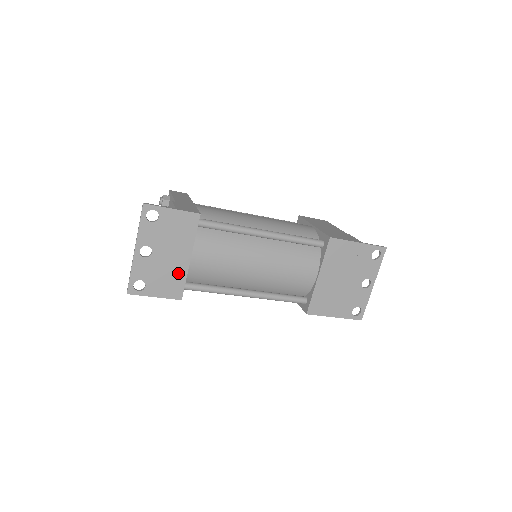
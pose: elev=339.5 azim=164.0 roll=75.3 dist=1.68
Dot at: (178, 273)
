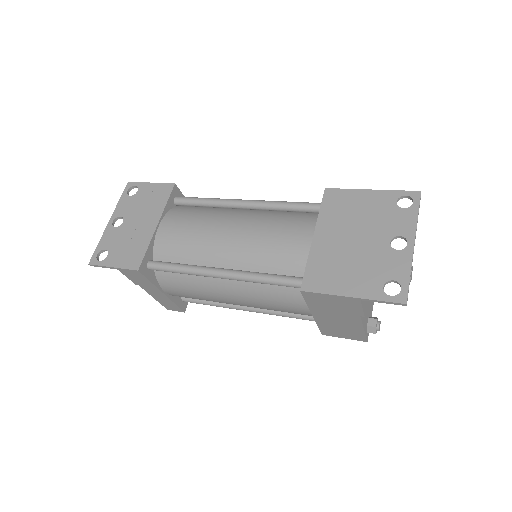
Dot at: (142, 241)
